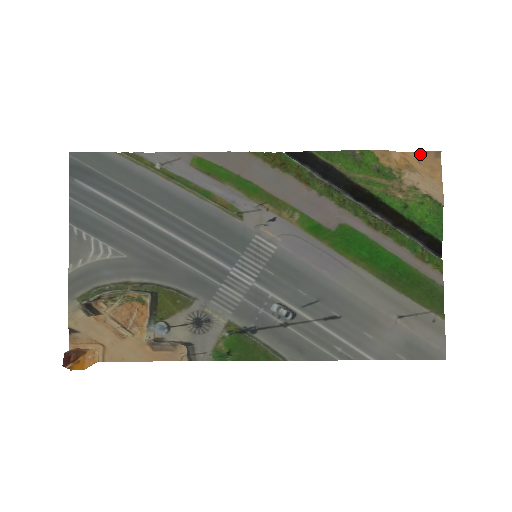
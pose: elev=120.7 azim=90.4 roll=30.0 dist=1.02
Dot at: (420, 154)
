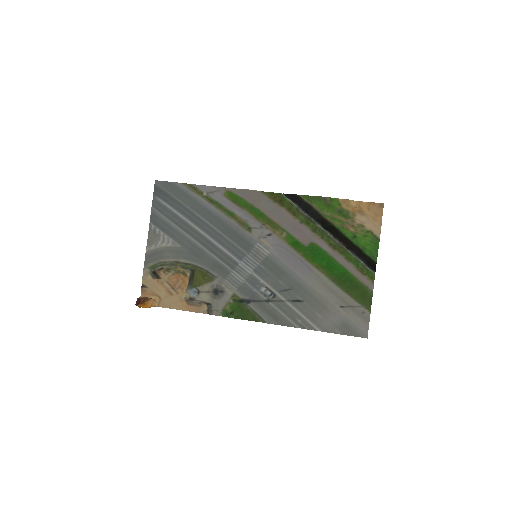
Dot at: (370, 204)
